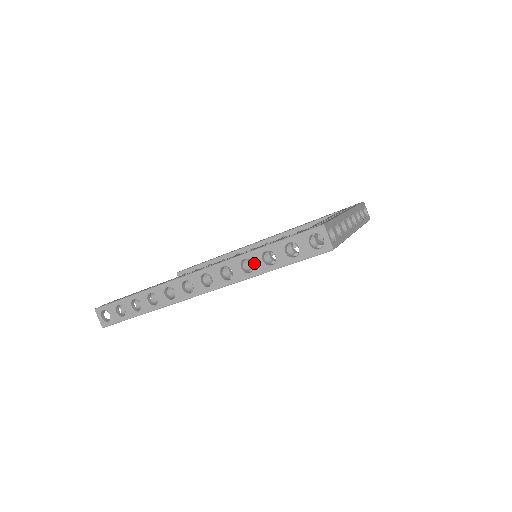
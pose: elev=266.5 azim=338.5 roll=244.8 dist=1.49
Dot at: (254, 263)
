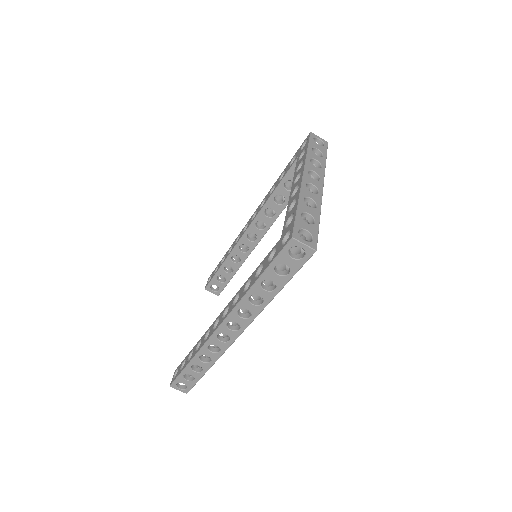
Dot at: (260, 295)
